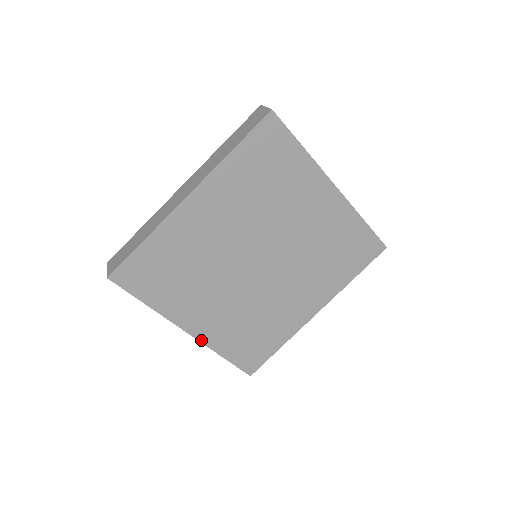
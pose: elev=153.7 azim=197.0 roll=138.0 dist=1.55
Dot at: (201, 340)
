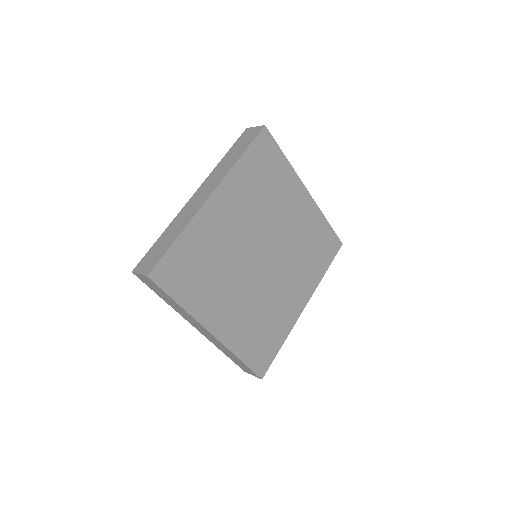
Dot at: (223, 342)
